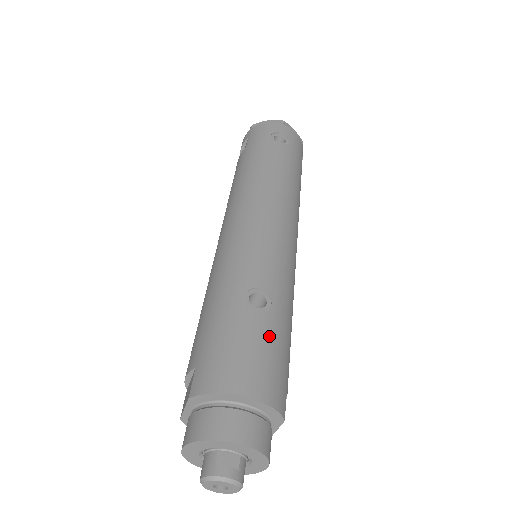
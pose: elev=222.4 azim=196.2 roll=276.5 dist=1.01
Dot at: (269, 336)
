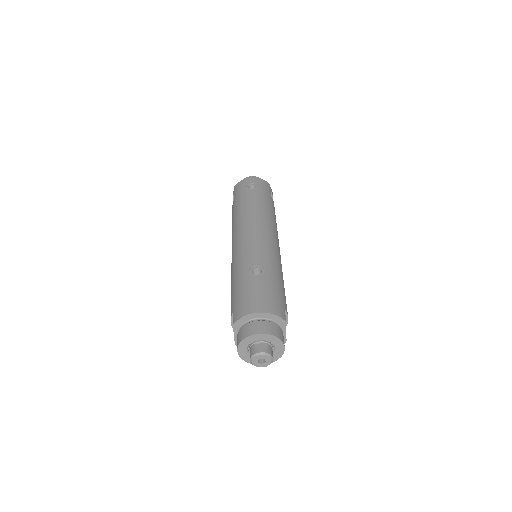
Dot at: (266, 285)
